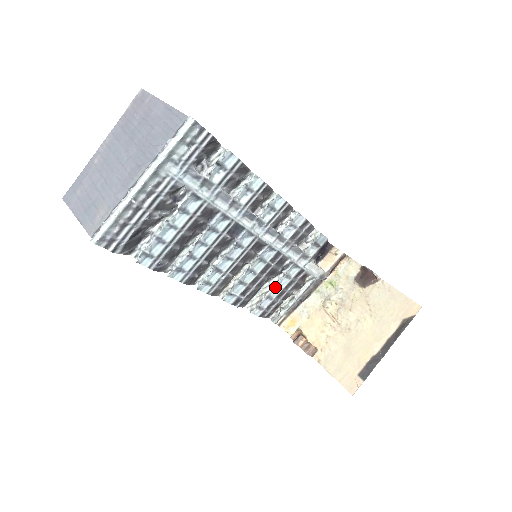
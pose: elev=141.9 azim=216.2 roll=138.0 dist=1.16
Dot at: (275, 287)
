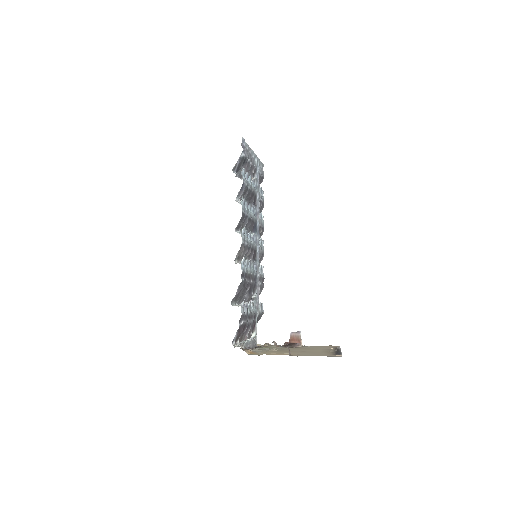
Dot at: (249, 305)
